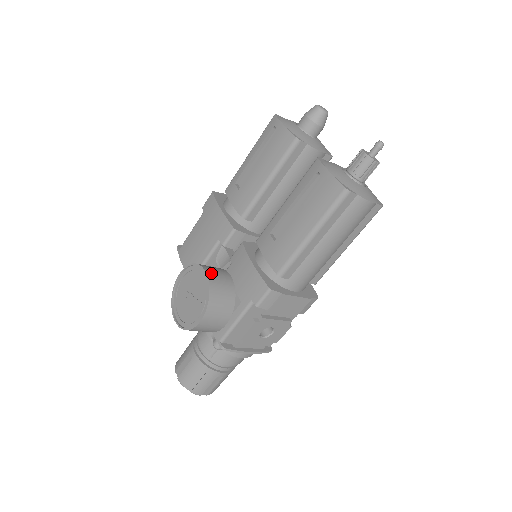
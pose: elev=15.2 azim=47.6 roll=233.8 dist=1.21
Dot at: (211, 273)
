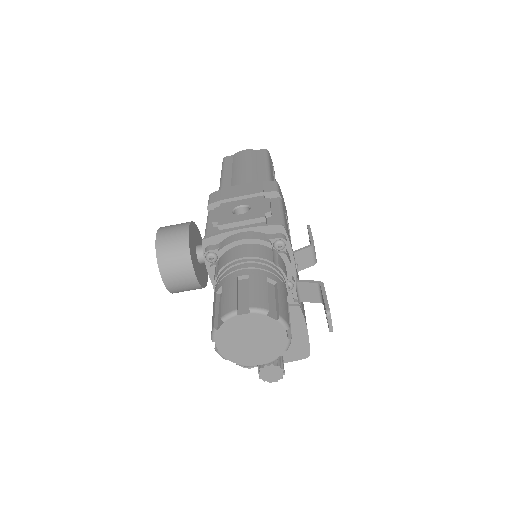
Dot at: occluded
